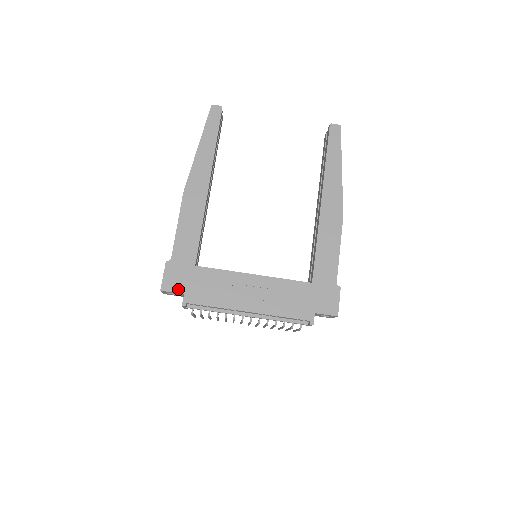
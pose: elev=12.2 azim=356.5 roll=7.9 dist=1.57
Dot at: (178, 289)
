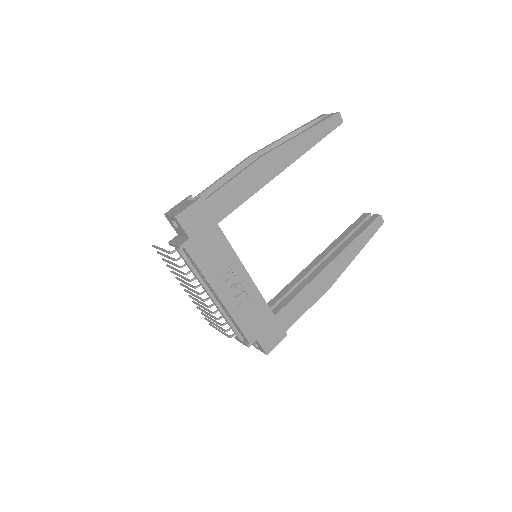
Dot at: (189, 230)
